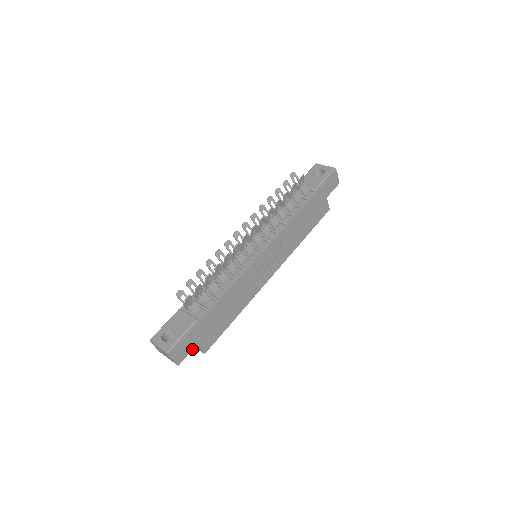
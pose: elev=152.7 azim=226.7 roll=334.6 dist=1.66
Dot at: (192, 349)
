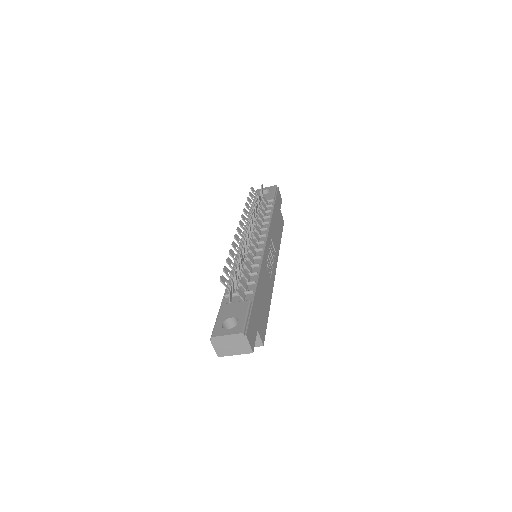
Dot at: (256, 335)
